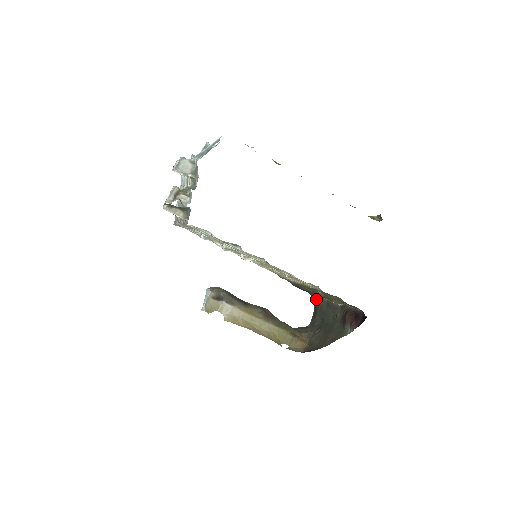
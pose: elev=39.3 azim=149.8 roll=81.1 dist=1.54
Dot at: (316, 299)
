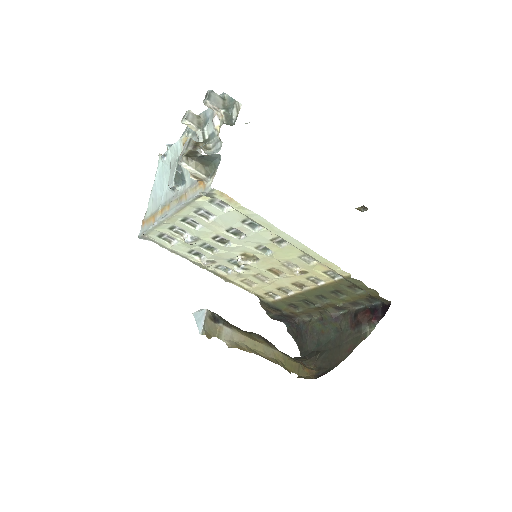
Dot at: (301, 324)
